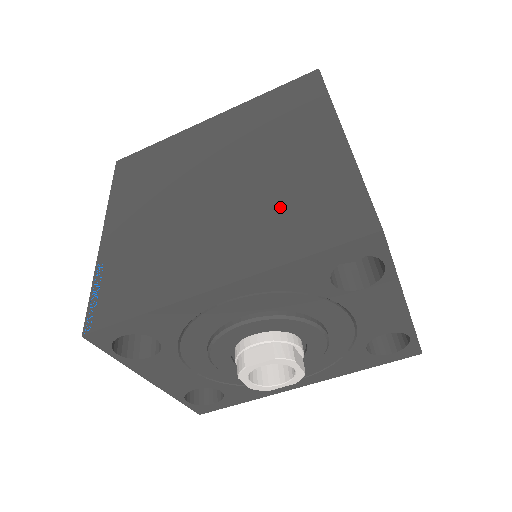
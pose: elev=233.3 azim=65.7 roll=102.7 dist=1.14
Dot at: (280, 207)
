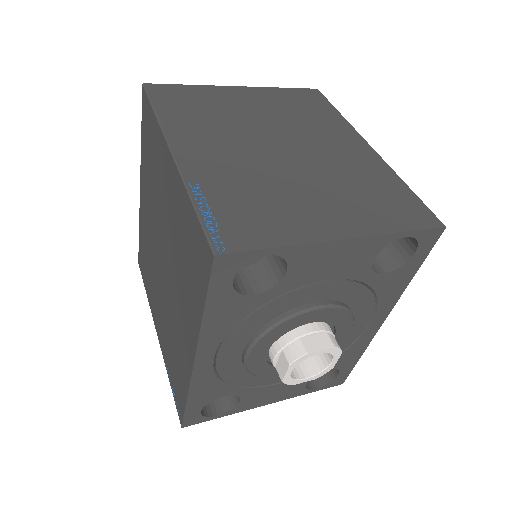
Dot at: (182, 263)
